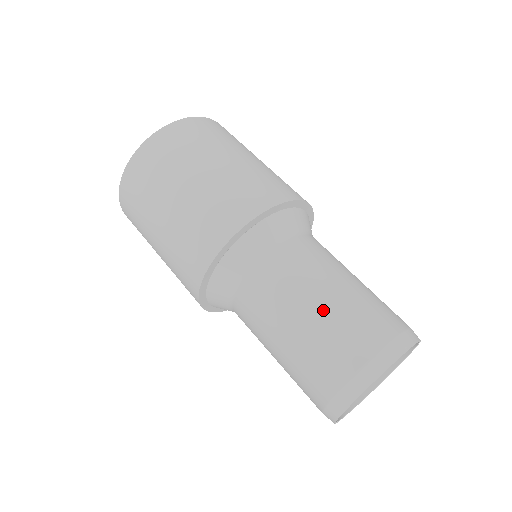
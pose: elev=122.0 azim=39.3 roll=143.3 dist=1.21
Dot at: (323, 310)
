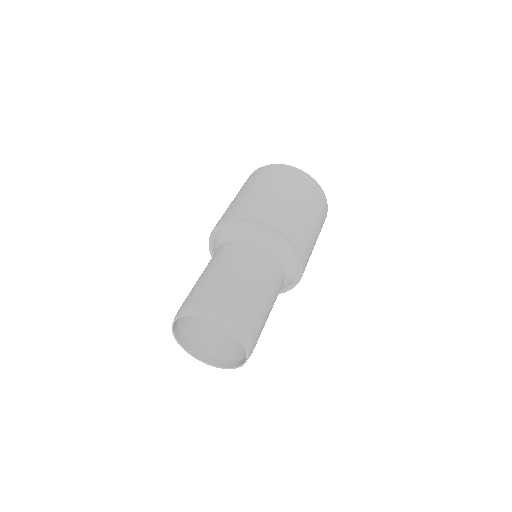
Dot at: (242, 282)
